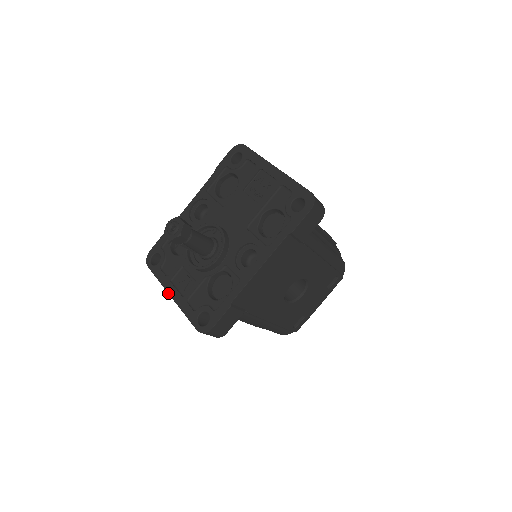
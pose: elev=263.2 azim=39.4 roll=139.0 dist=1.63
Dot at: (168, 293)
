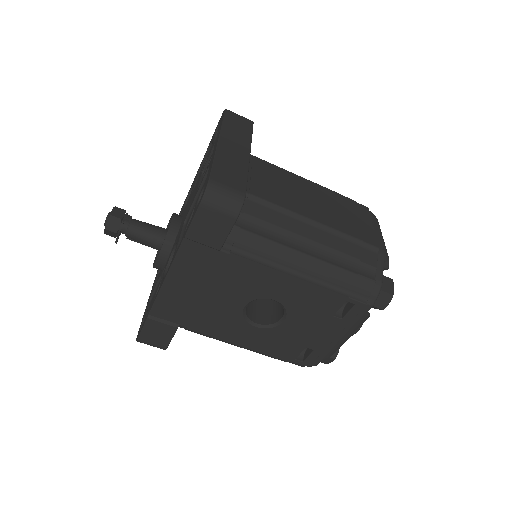
Dot at: (152, 287)
